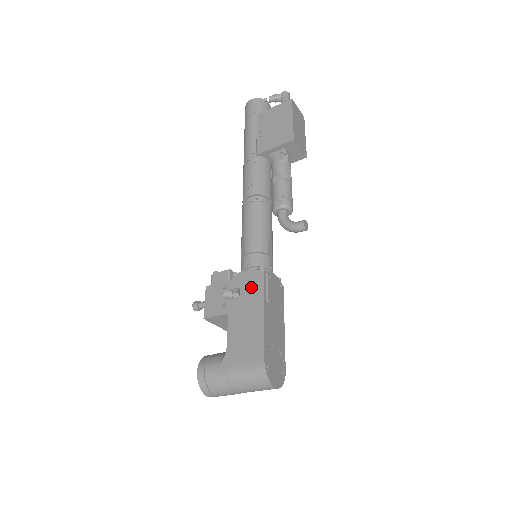
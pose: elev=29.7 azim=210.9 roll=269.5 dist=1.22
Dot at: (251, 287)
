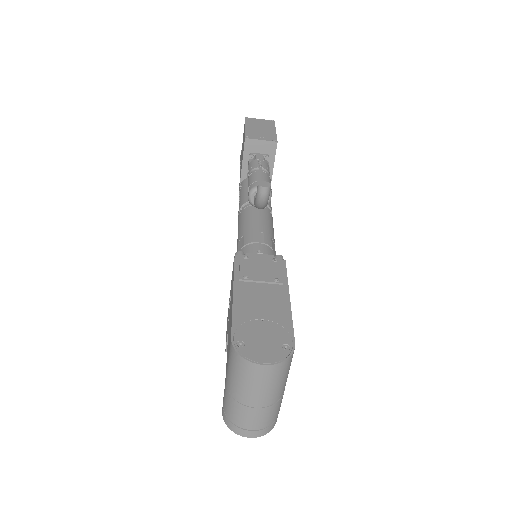
Dot at: (232, 281)
